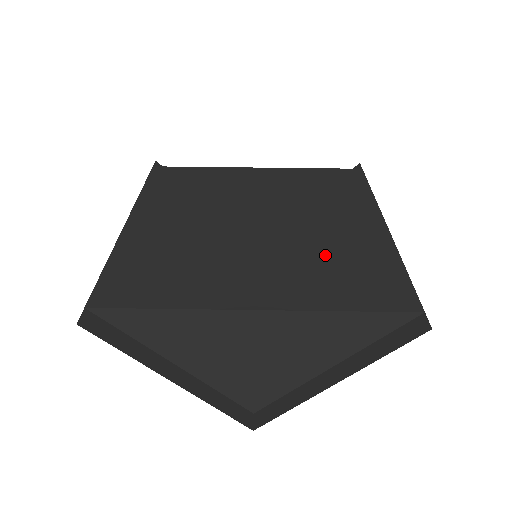
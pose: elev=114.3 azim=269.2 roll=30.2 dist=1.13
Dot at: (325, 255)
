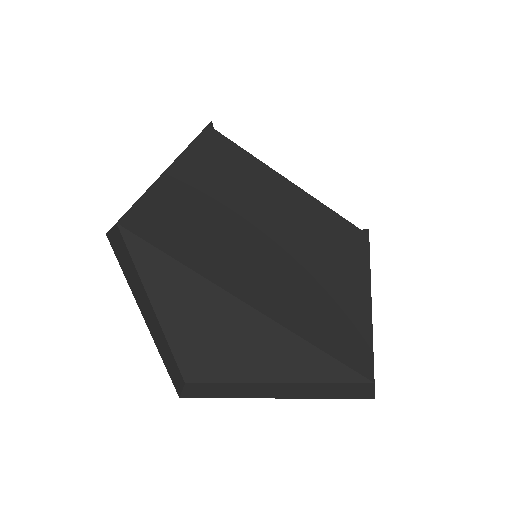
Dot at: (319, 293)
